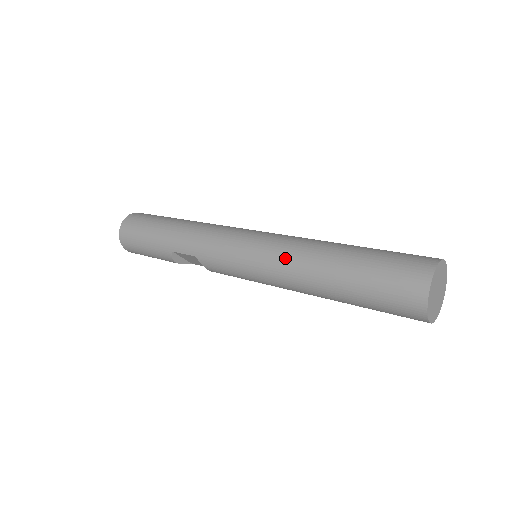
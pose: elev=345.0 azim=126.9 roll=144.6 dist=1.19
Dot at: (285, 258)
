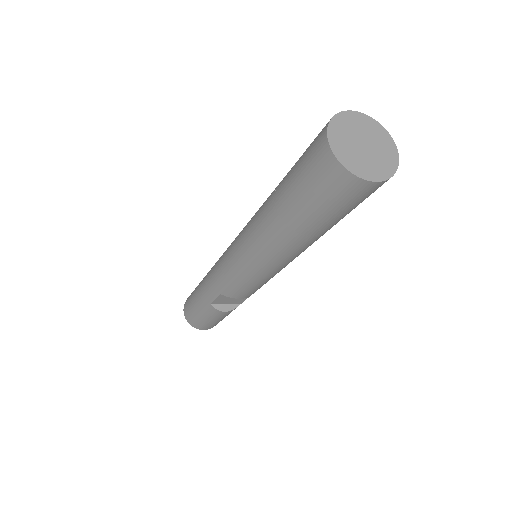
Dot at: (250, 237)
